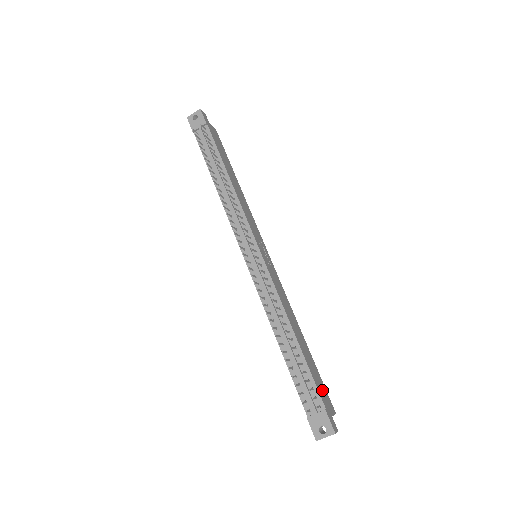
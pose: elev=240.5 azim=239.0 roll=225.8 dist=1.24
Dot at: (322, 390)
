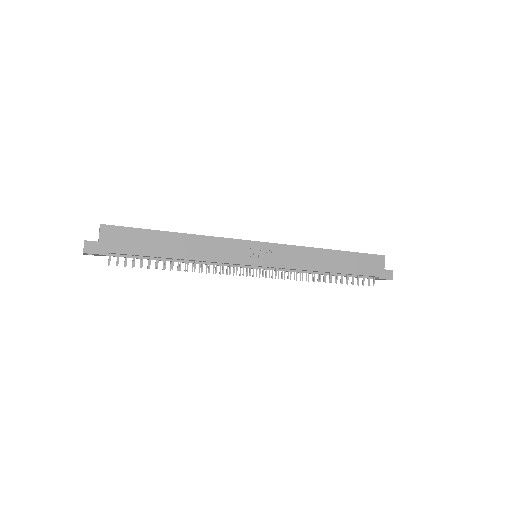
Dot at: (368, 265)
